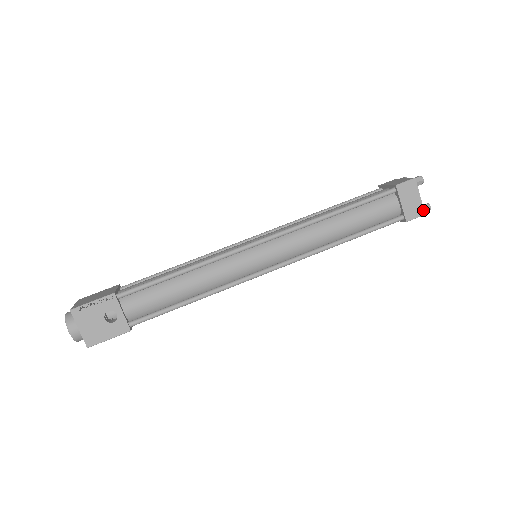
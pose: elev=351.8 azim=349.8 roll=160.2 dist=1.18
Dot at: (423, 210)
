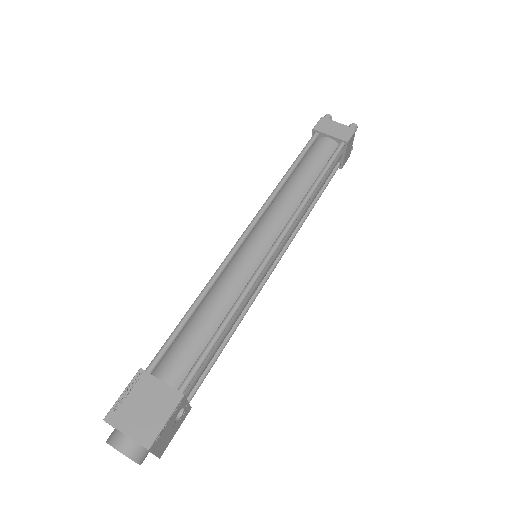
Dot at: occluded
